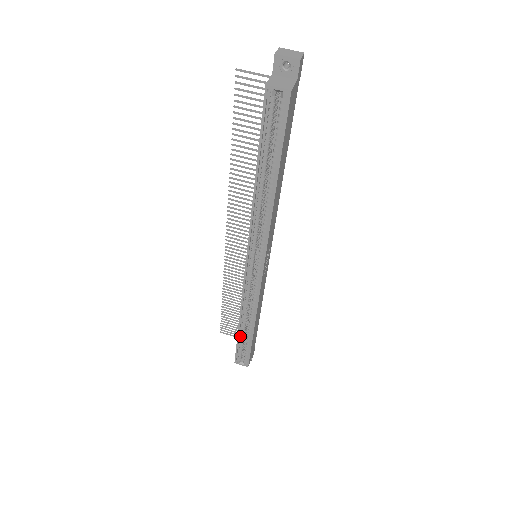
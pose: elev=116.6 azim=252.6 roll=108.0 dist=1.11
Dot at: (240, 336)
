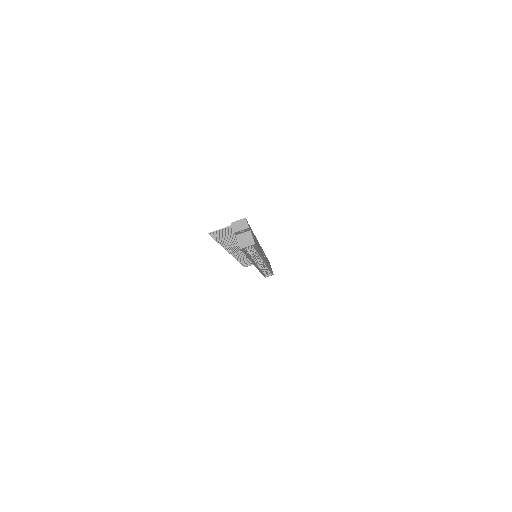
Dot at: (263, 273)
